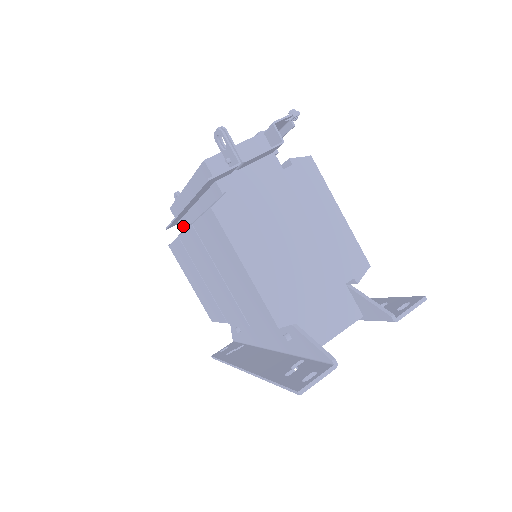
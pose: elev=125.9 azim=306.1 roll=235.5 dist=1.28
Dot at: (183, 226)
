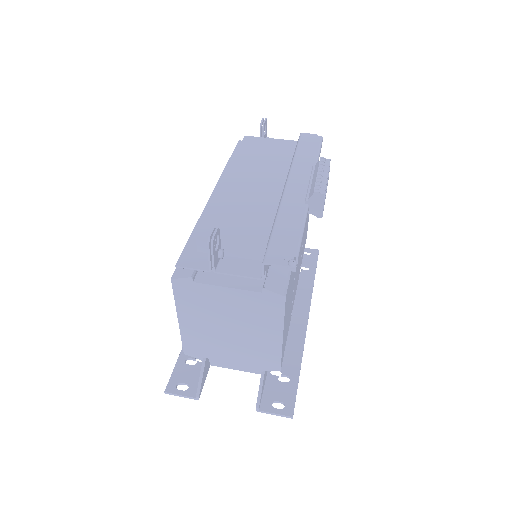
Dot at: occluded
